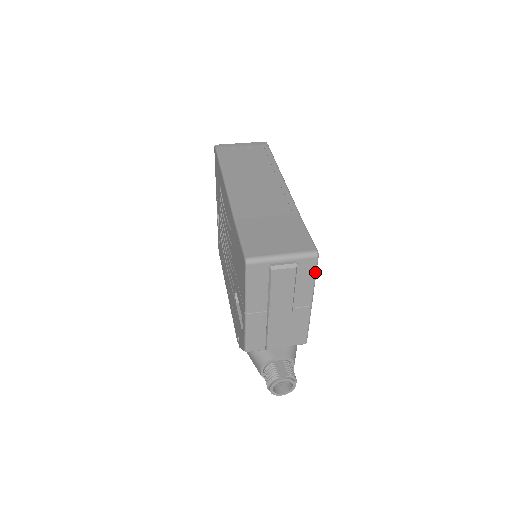
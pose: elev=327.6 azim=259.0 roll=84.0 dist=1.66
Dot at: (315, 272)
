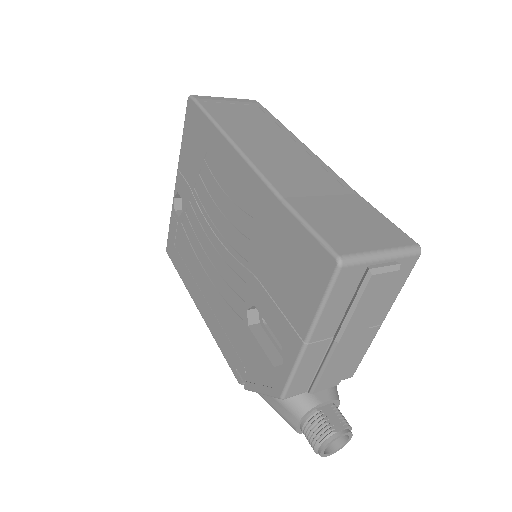
Dot at: (407, 276)
